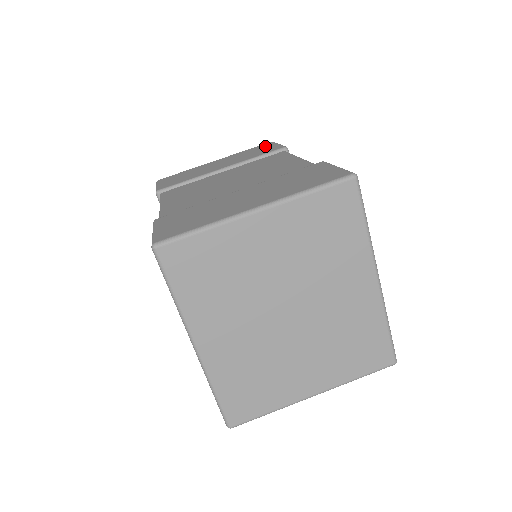
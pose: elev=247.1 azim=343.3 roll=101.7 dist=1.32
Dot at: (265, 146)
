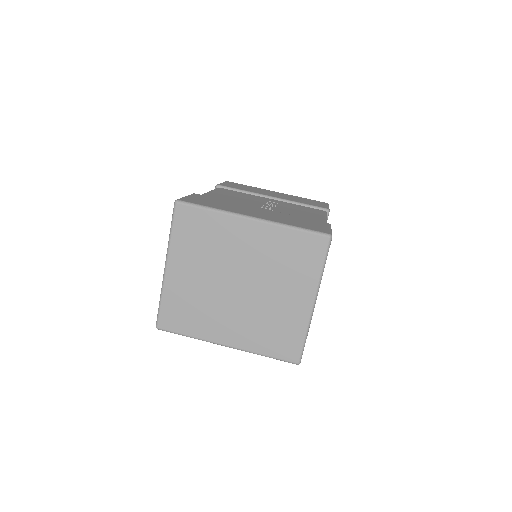
Dot at: occluded
